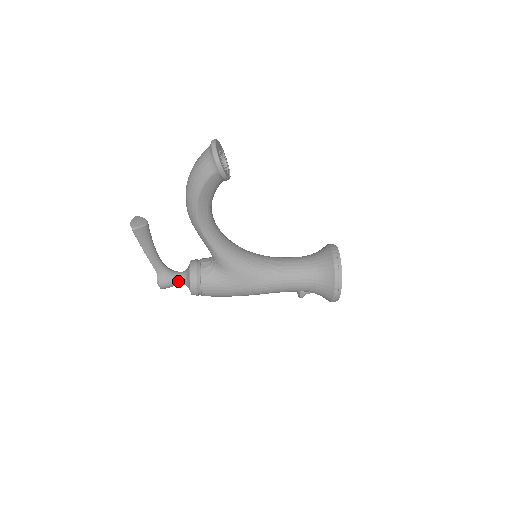
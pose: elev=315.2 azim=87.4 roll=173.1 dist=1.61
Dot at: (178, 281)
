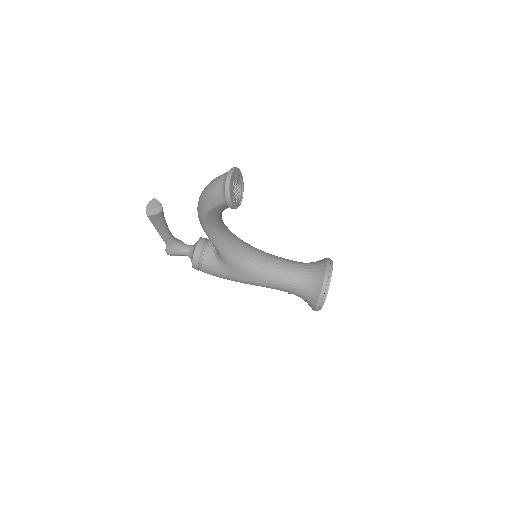
Dot at: (184, 254)
